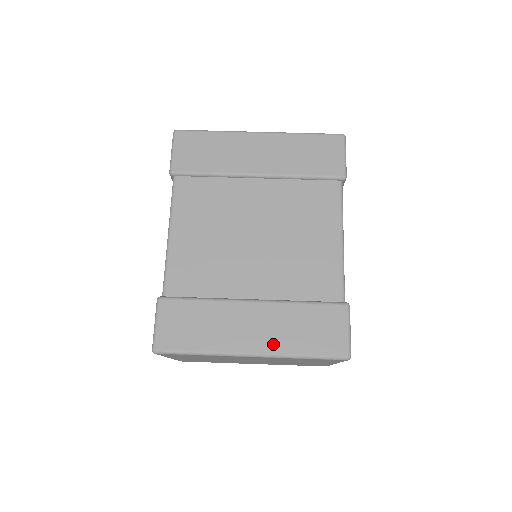
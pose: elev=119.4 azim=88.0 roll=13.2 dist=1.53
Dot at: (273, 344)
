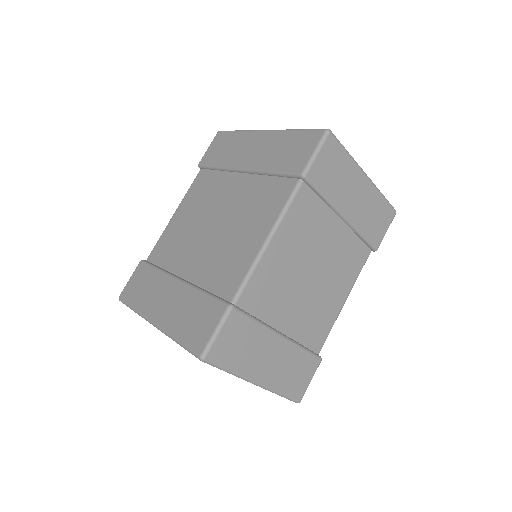
Dot at: (167, 320)
